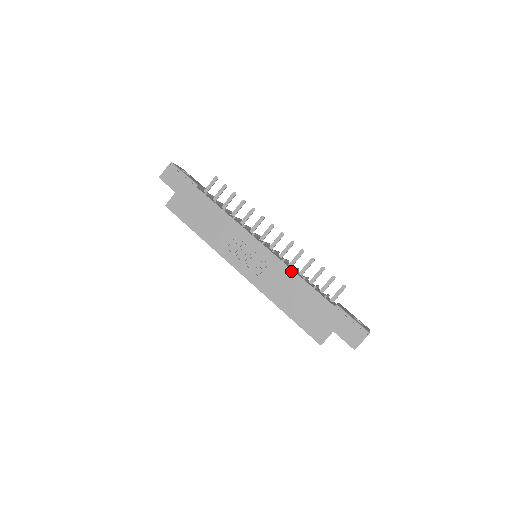
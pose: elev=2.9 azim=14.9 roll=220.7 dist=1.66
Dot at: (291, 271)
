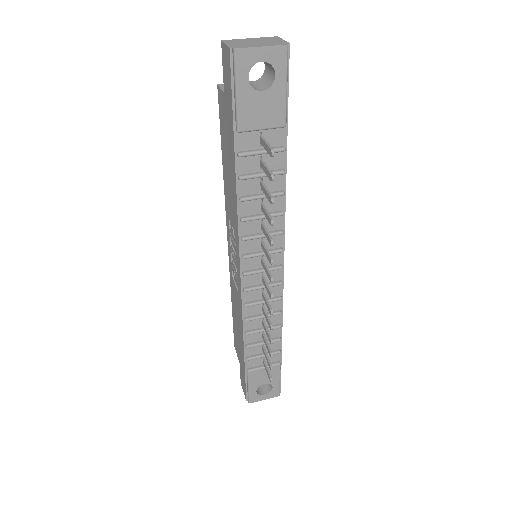
Dot at: (242, 317)
